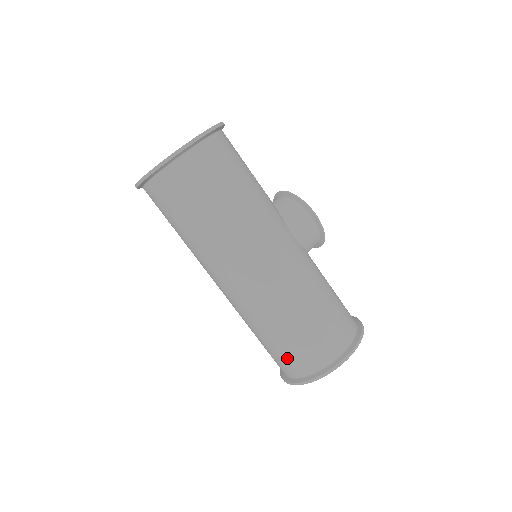
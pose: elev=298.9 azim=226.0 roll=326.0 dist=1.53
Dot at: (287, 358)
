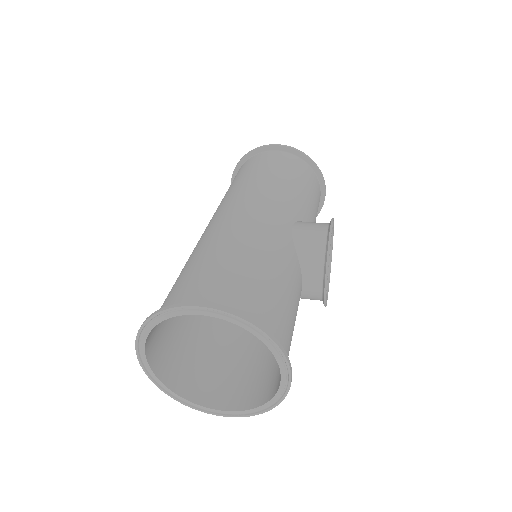
Dot at: occluded
